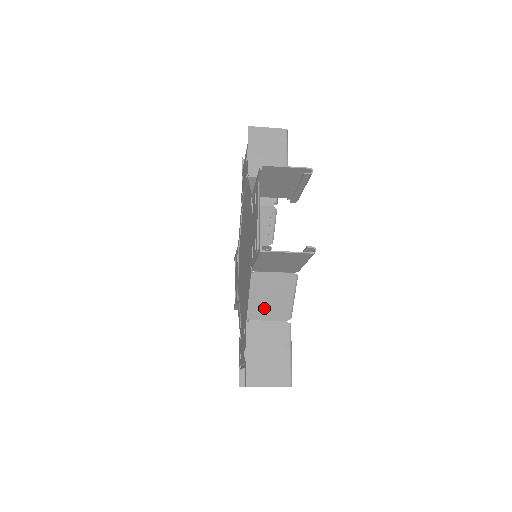
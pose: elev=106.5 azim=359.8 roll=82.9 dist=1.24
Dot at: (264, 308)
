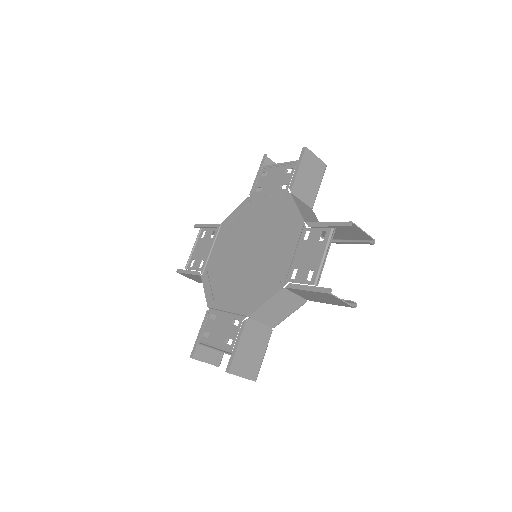
Dot at: (266, 314)
